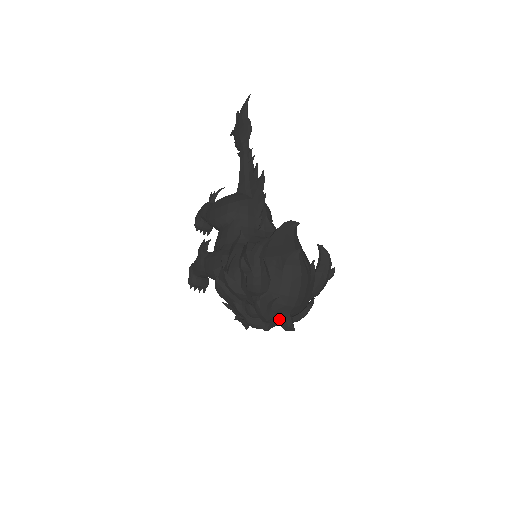
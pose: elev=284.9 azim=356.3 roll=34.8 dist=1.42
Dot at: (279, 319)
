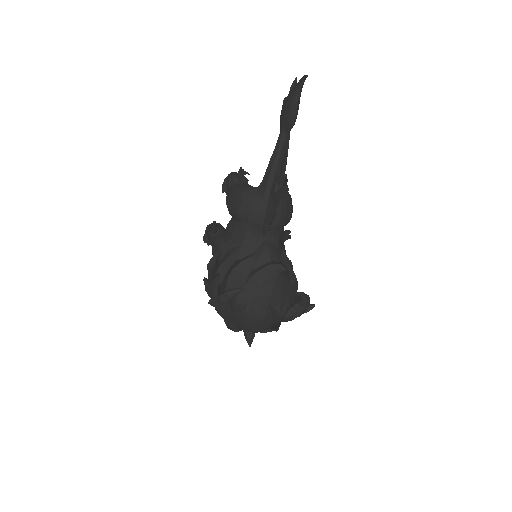
Dot at: (243, 331)
